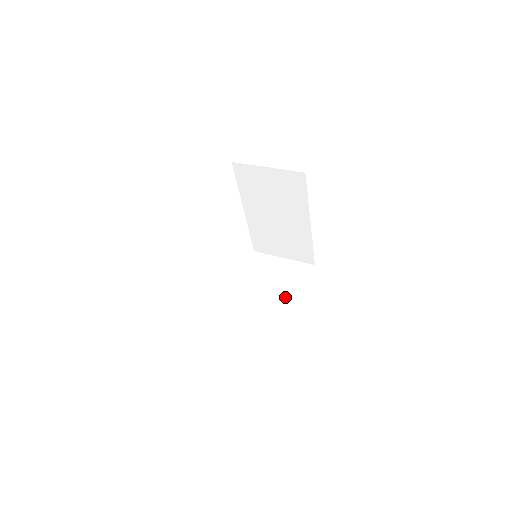
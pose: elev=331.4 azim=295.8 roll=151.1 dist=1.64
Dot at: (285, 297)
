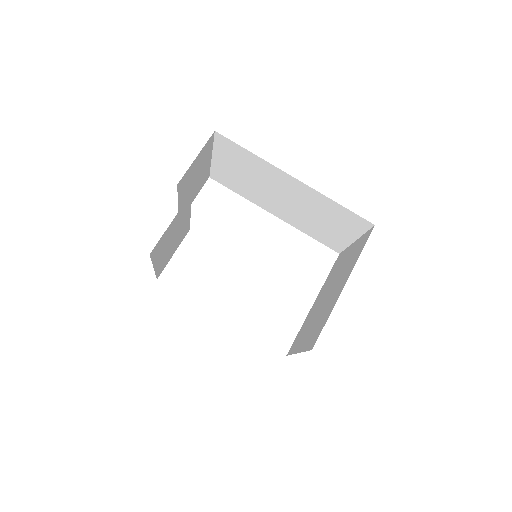
Dot at: (336, 290)
